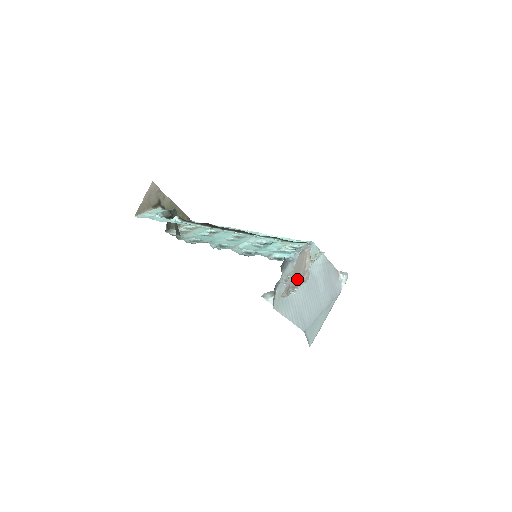
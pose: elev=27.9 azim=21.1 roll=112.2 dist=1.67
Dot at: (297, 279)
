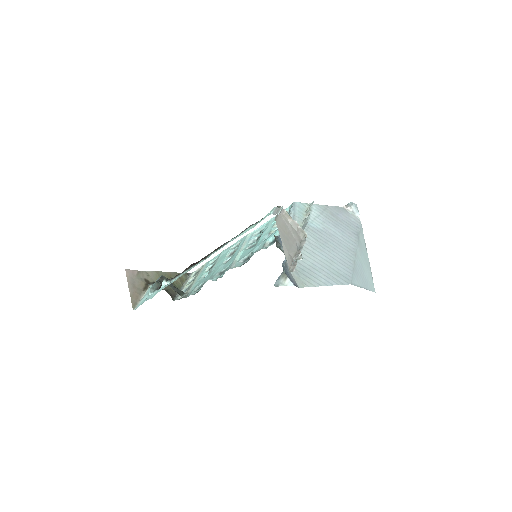
Dot at: (294, 245)
